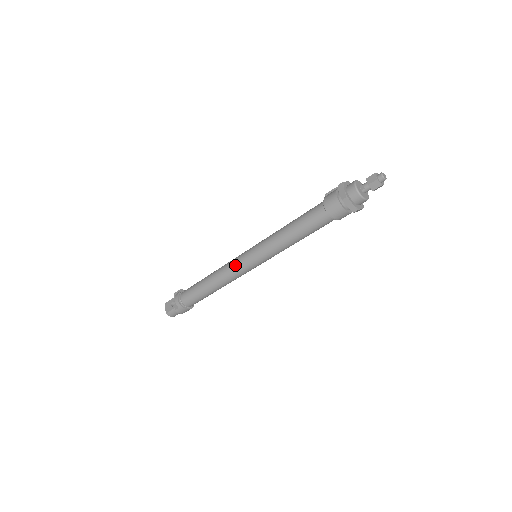
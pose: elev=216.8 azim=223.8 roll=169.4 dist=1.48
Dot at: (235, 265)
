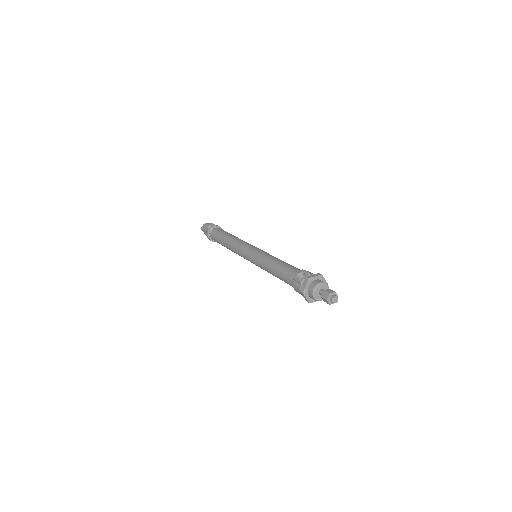
Dot at: occluded
